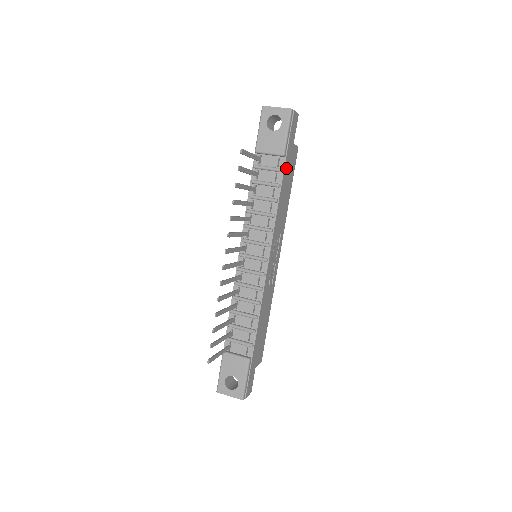
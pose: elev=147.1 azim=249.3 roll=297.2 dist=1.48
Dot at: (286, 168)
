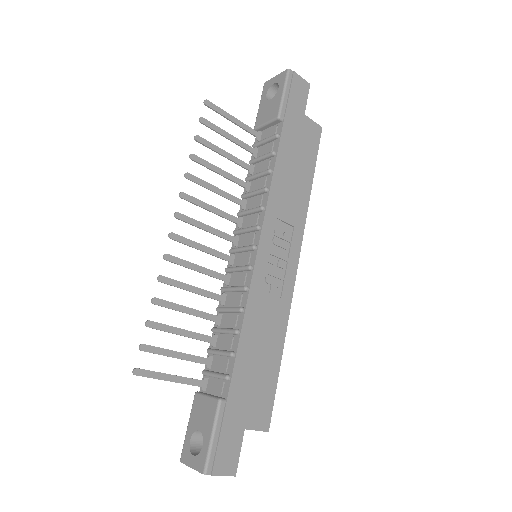
Dot at: (288, 136)
